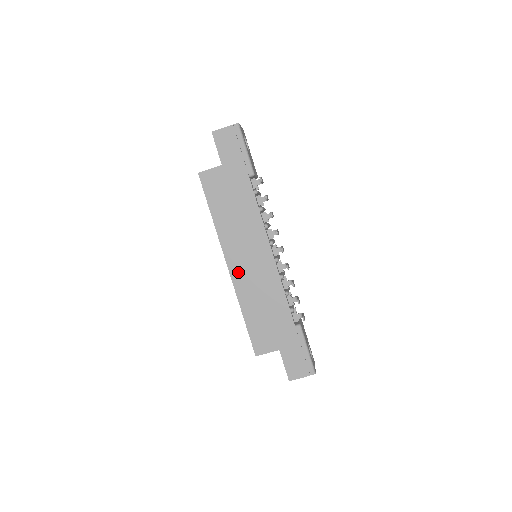
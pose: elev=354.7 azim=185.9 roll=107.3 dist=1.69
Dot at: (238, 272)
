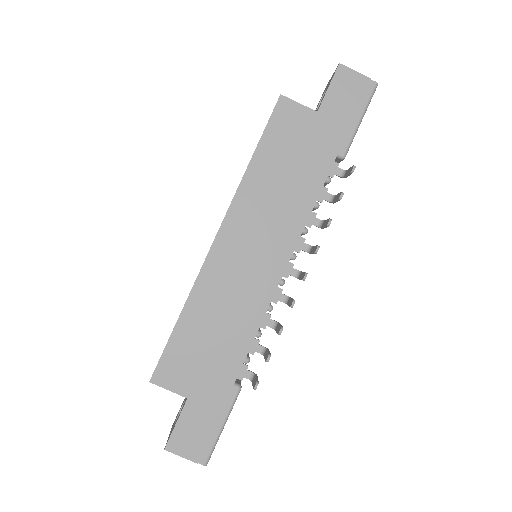
Dot at: (222, 256)
